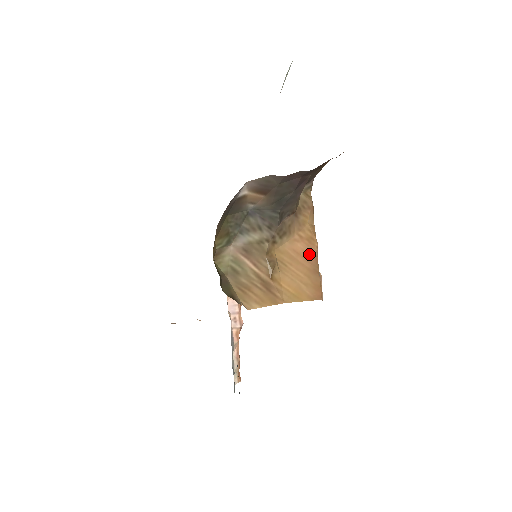
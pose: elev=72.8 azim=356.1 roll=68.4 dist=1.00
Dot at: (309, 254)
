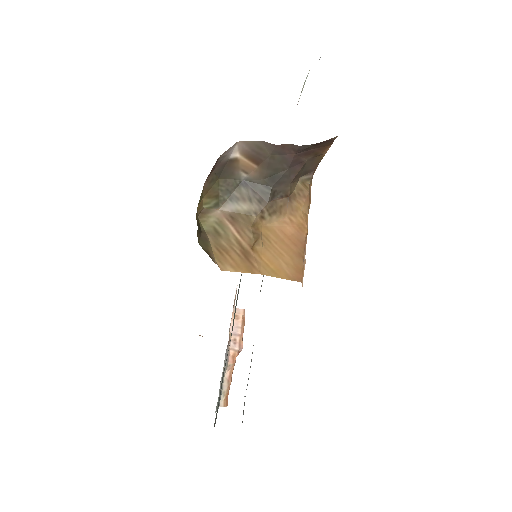
Dot at: (297, 238)
